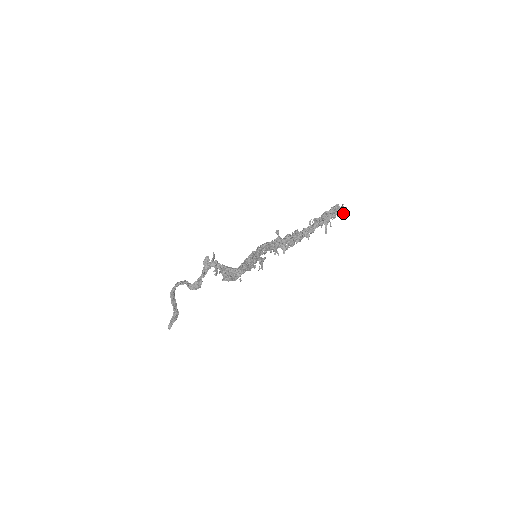
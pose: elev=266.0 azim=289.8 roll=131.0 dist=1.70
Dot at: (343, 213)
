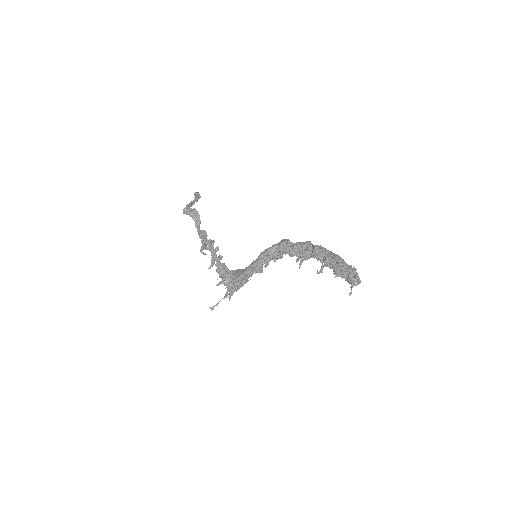
Dot at: (357, 279)
